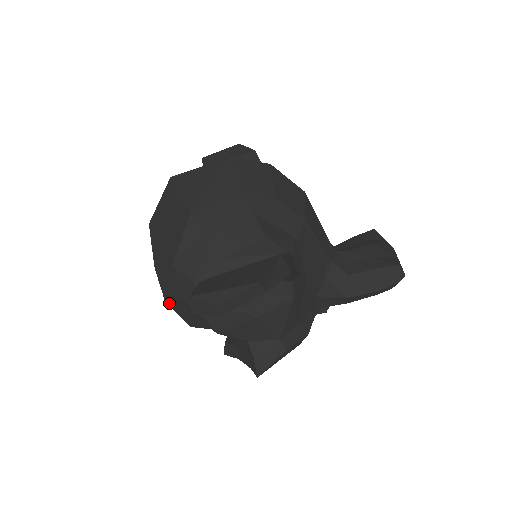
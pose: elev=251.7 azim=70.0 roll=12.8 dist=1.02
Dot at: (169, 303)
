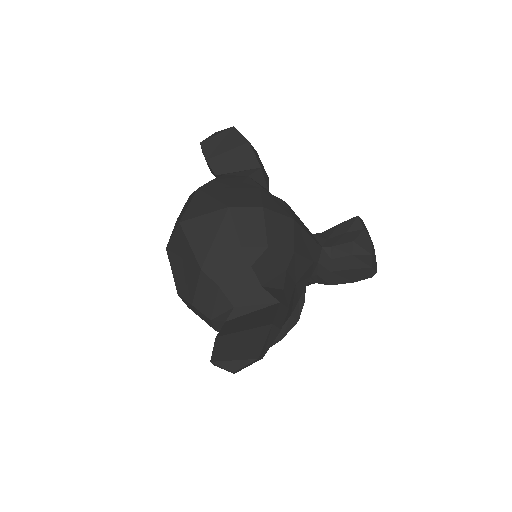
Dot at: occluded
